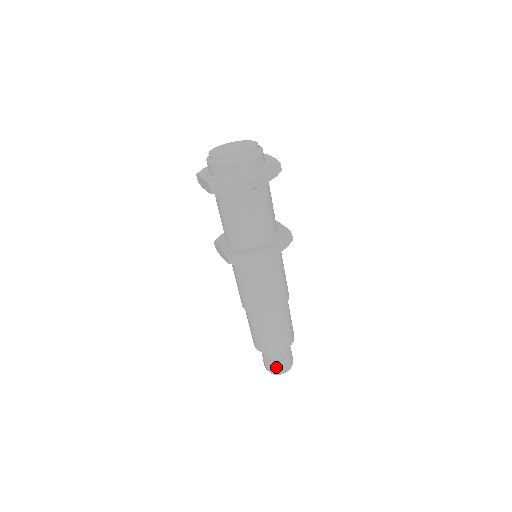
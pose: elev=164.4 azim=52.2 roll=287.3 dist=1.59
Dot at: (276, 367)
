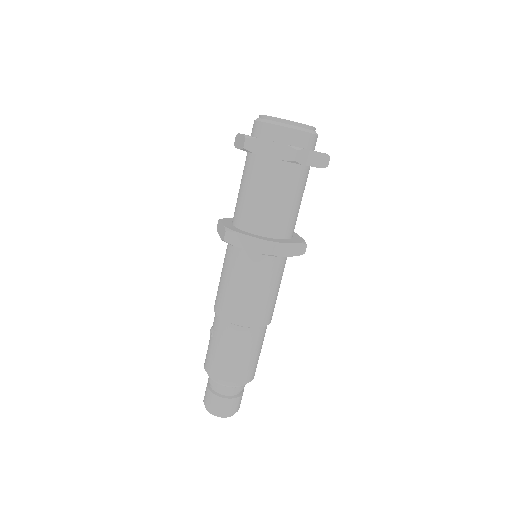
Dot at: (235, 405)
